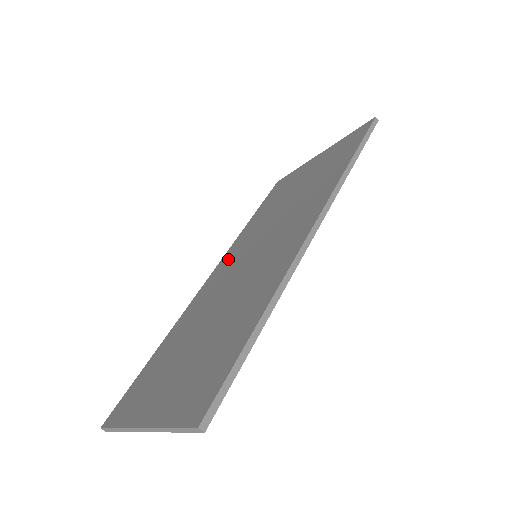
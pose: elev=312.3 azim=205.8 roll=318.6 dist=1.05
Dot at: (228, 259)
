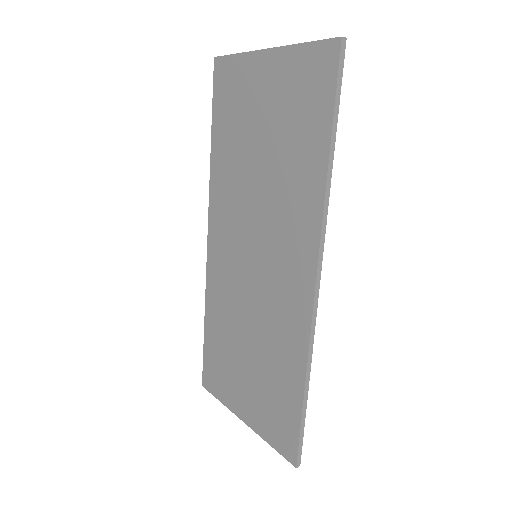
Dot at: (219, 226)
